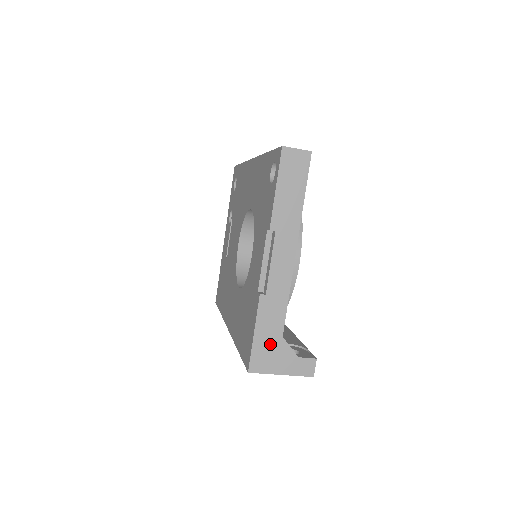
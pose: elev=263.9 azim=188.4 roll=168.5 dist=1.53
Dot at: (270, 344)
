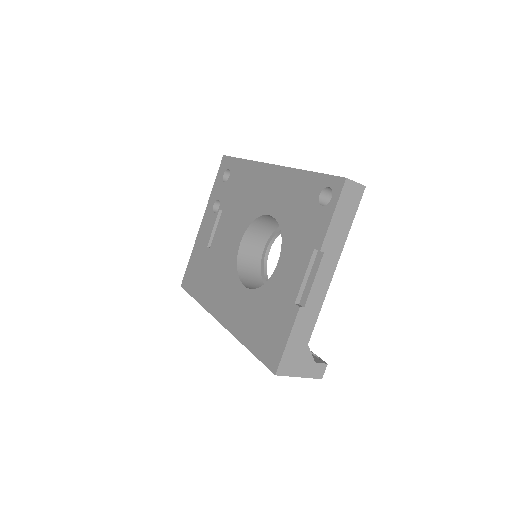
Dot at: (297, 351)
